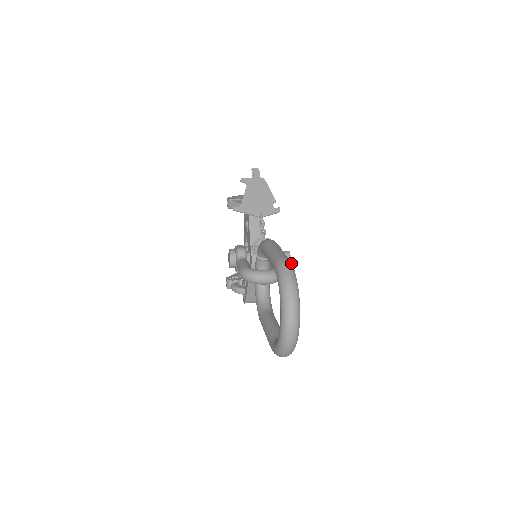
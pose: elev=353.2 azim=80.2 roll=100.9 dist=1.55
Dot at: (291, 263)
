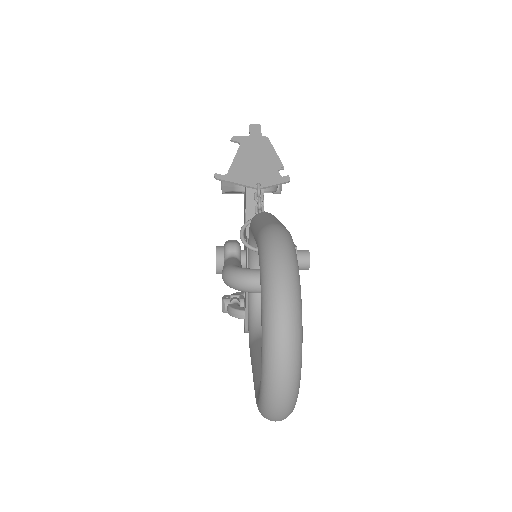
Dot at: (289, 233)
